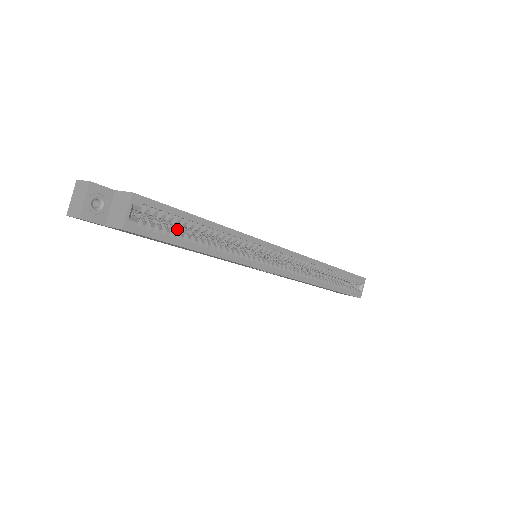
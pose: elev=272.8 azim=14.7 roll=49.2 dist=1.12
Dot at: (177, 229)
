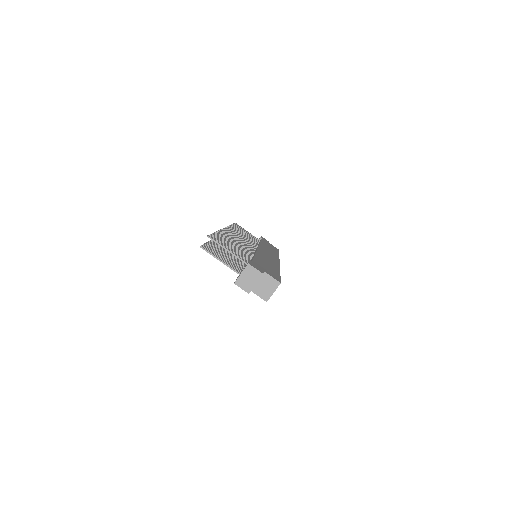
Dot at: occluded
